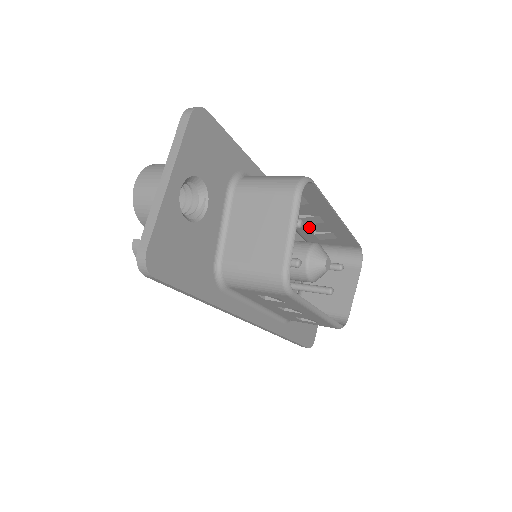
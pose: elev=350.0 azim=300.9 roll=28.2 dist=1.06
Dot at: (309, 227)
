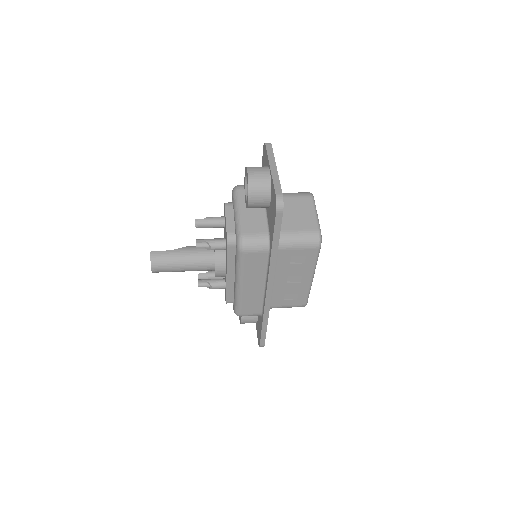
Dot at: occluded
